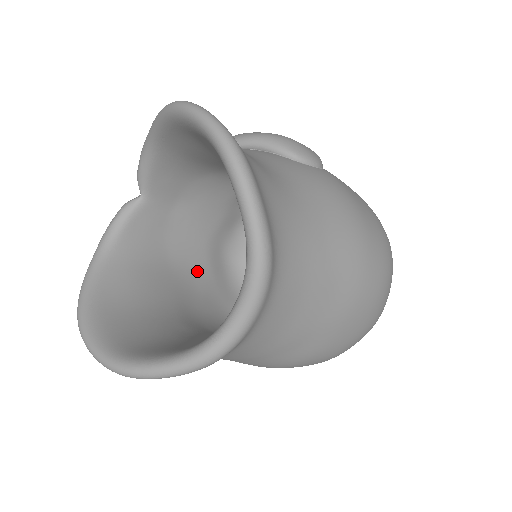
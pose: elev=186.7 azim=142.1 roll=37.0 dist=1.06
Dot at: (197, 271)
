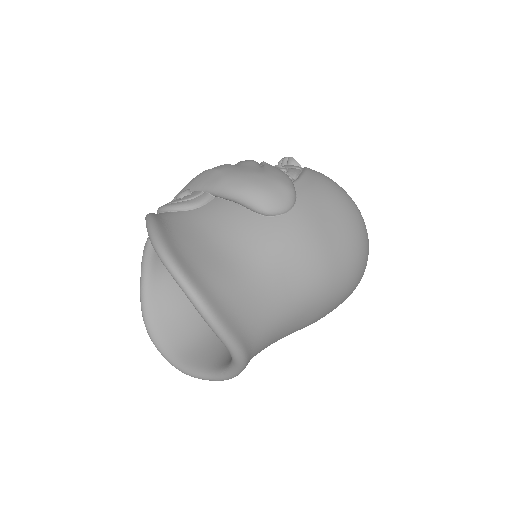
Dot at: occluded
